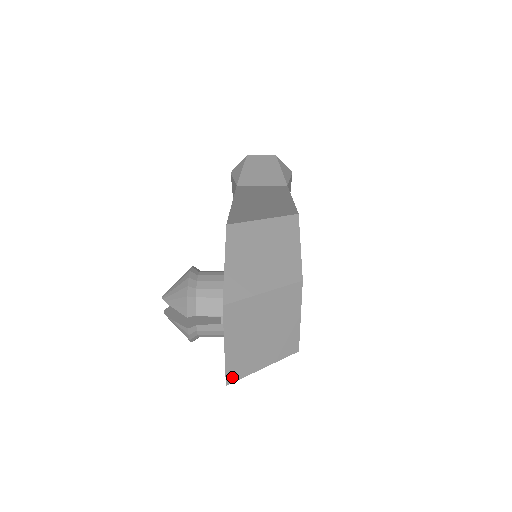
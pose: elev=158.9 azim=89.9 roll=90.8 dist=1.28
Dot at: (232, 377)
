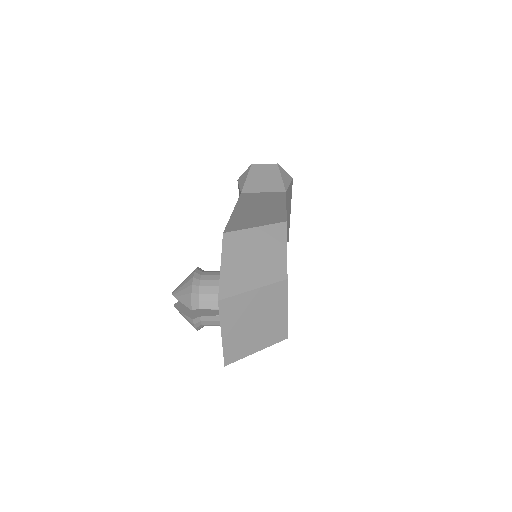
Dot at: (229, 359)
